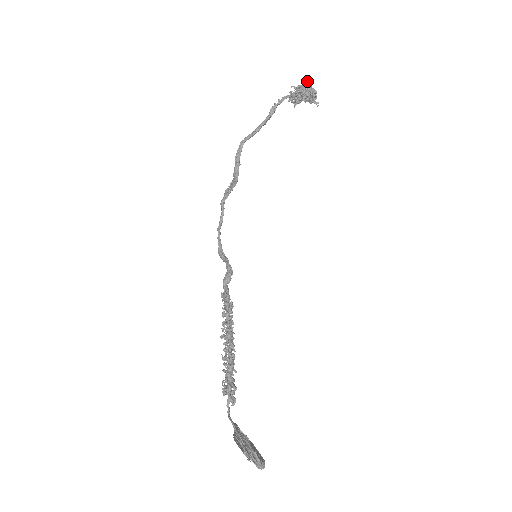
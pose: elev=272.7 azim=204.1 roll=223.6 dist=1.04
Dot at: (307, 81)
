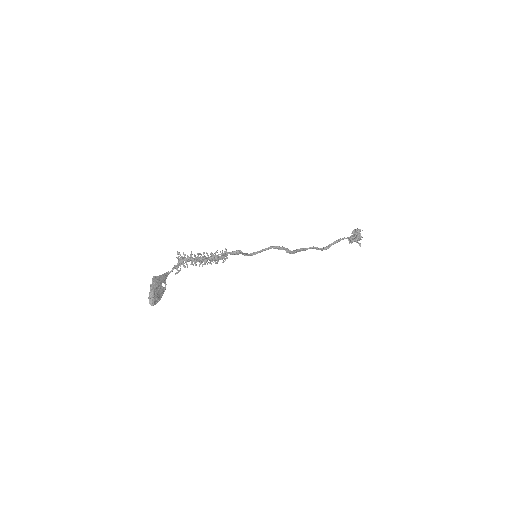
Dot at: (360, 230)
